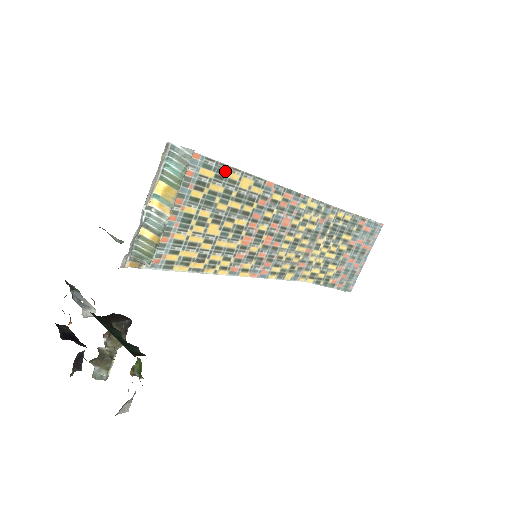
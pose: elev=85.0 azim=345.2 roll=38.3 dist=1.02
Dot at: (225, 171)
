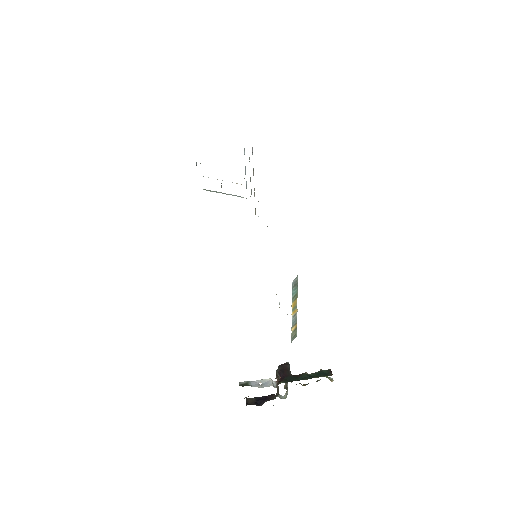
Dot at: occluded
